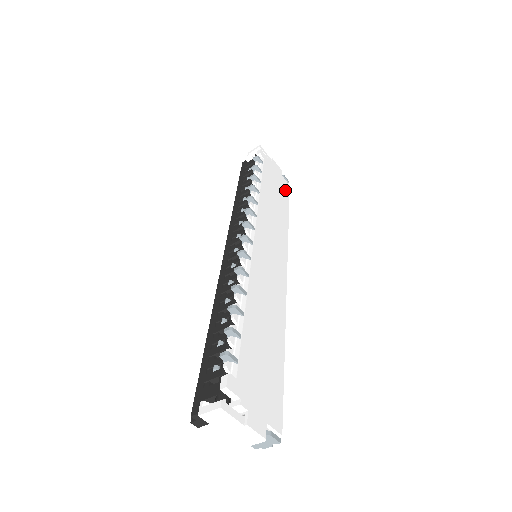
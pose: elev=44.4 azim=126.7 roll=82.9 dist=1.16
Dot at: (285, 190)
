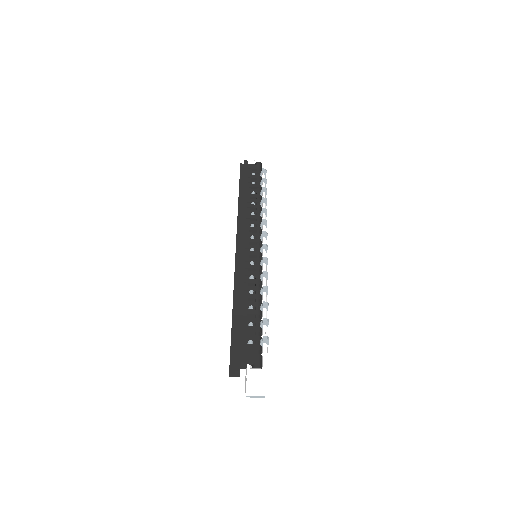
Dot at: occluded
